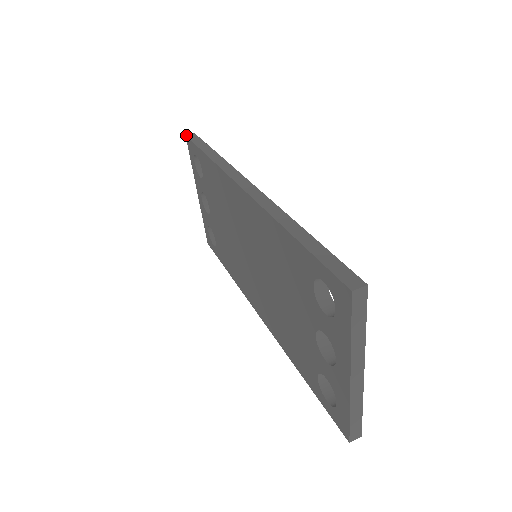
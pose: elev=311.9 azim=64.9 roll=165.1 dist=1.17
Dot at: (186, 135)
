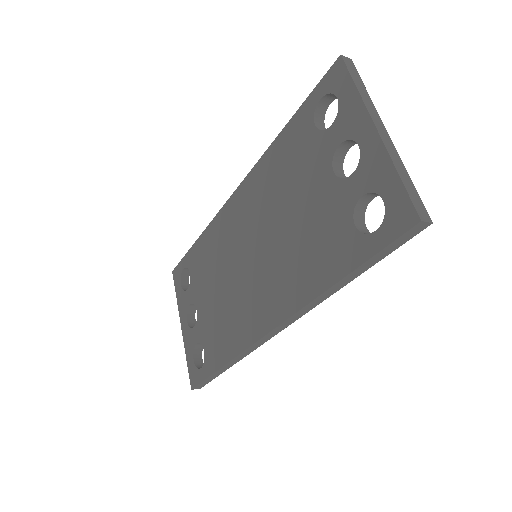
Dot at: (173, 271)
